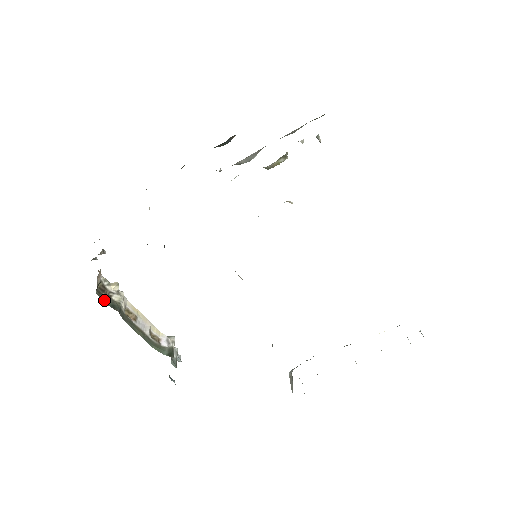
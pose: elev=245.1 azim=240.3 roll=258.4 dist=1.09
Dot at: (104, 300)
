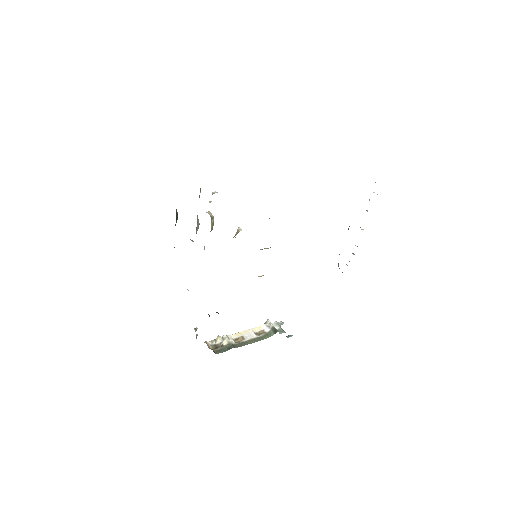
Dot at: (222, 352)
